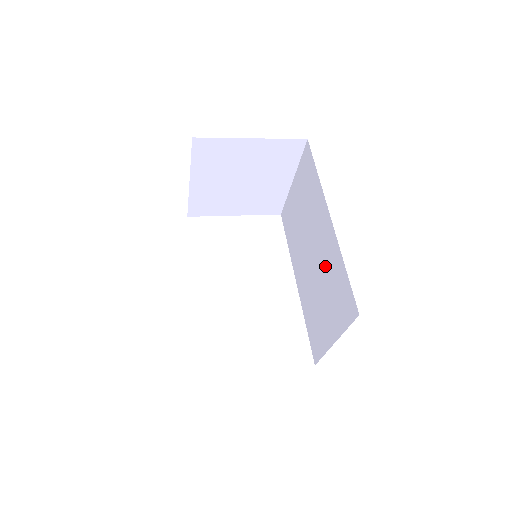
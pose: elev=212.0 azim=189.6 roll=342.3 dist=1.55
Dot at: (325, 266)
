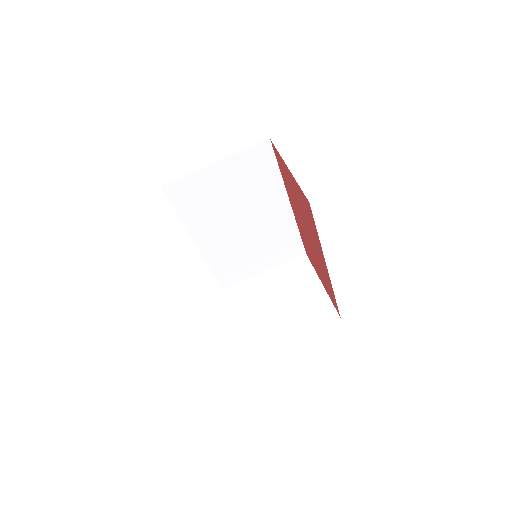
Dot at: occluded
